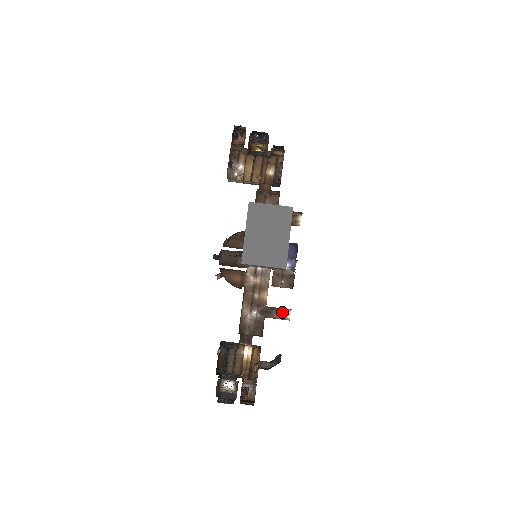
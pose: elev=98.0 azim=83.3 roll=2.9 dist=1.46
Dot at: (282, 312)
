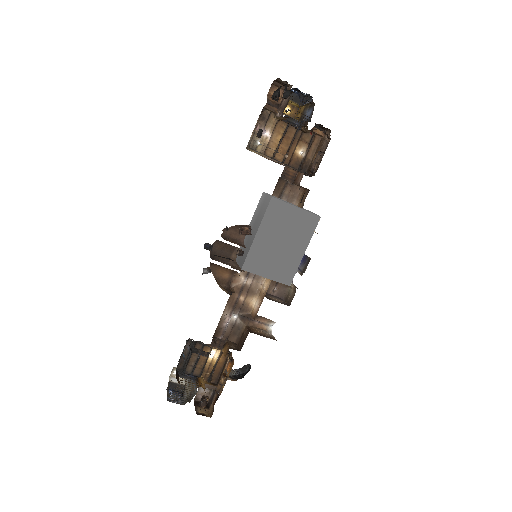
Dot at: (265, 322)
